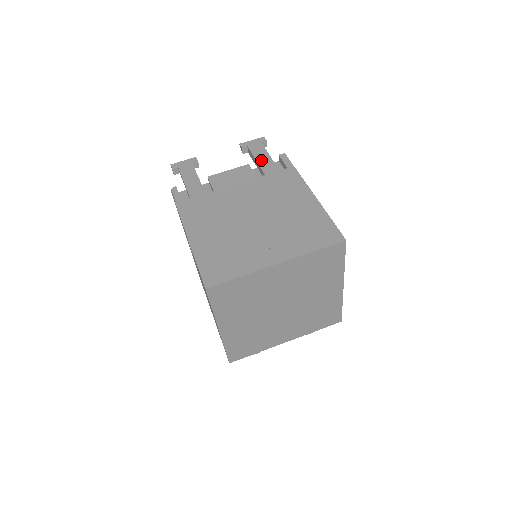
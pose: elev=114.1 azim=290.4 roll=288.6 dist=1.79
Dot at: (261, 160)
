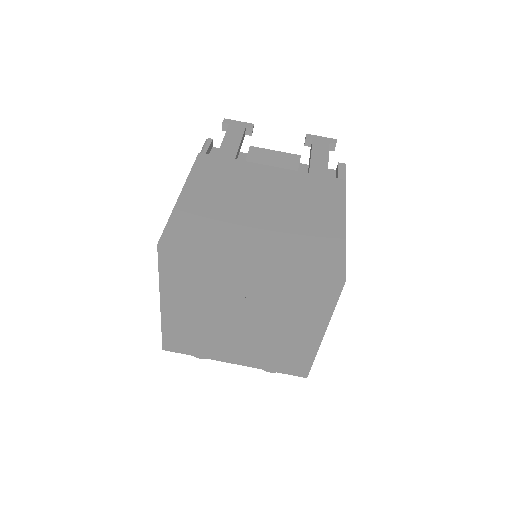
Dot at: (316, 158)
